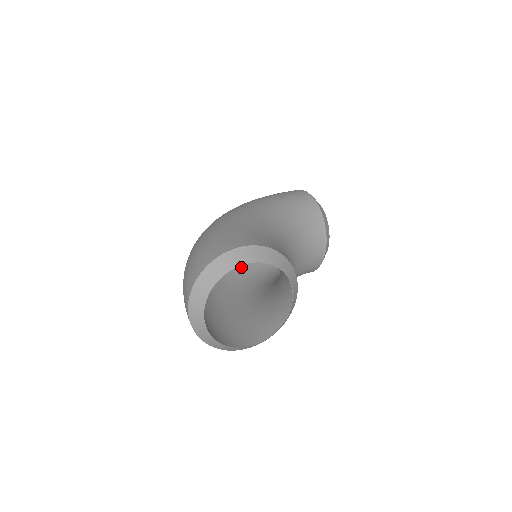
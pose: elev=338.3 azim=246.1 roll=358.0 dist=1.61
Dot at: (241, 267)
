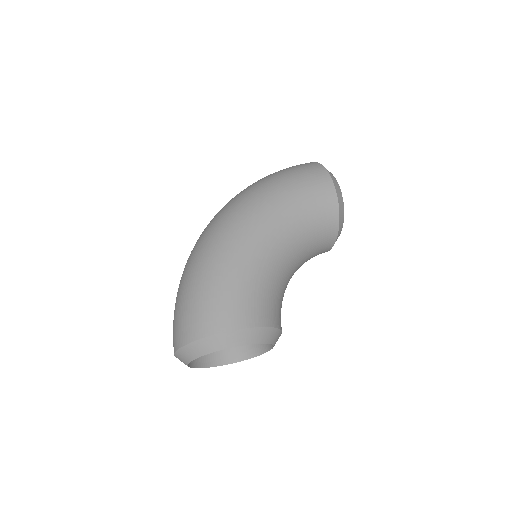
Dot at: occluded
